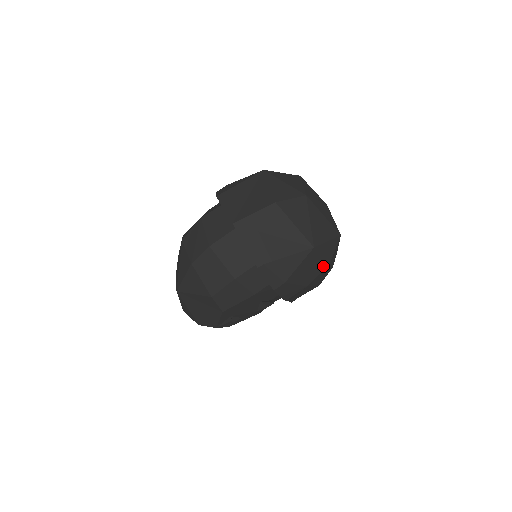
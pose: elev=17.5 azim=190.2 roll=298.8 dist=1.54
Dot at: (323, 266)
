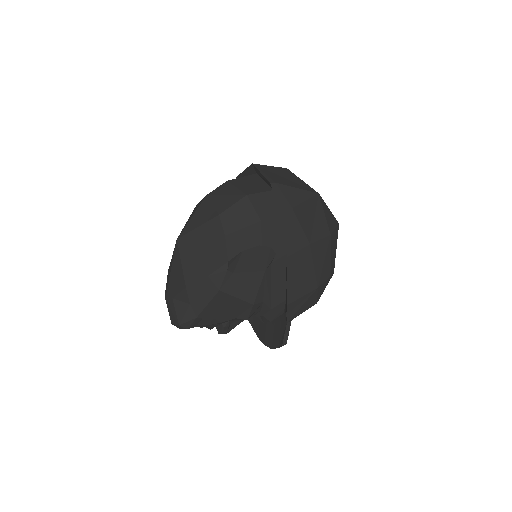
Dot at: (325, 232)
